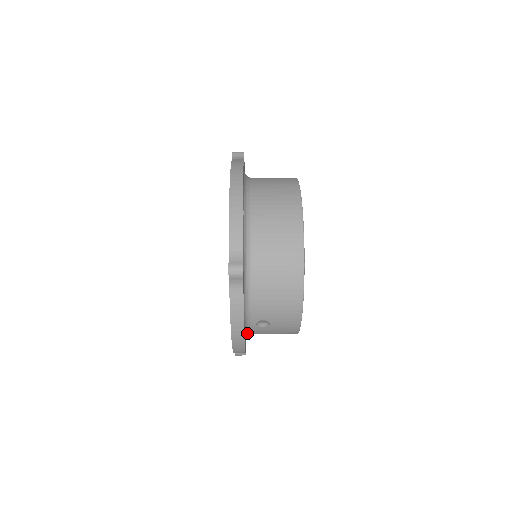
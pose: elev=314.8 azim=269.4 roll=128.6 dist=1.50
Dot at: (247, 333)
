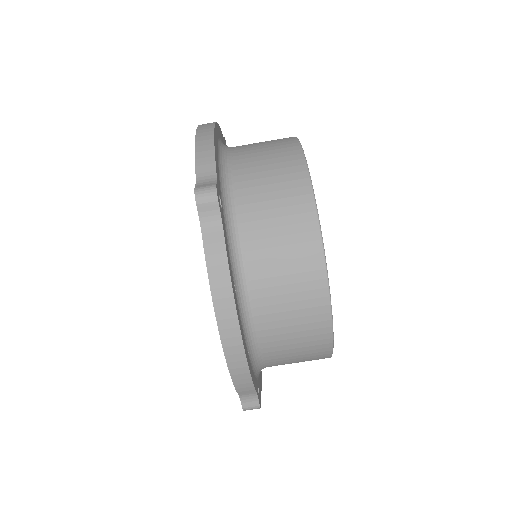
Dot at: occluded
